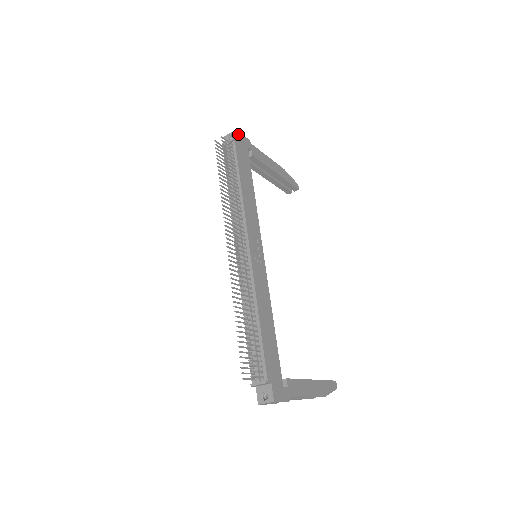
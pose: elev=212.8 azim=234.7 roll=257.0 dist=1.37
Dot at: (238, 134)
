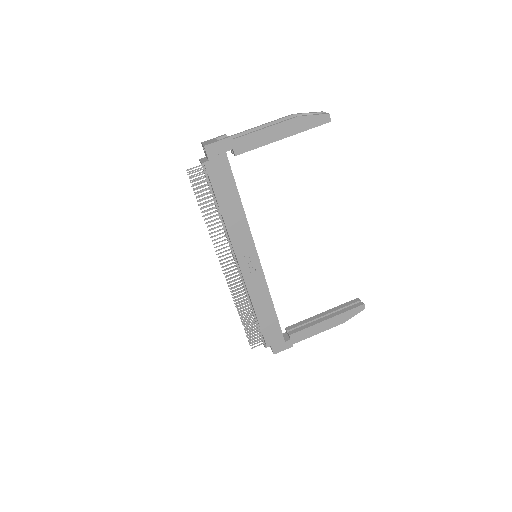
Dot at: (208, 149)
